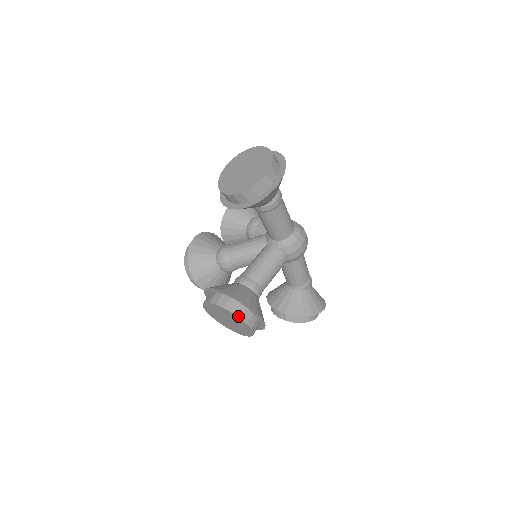
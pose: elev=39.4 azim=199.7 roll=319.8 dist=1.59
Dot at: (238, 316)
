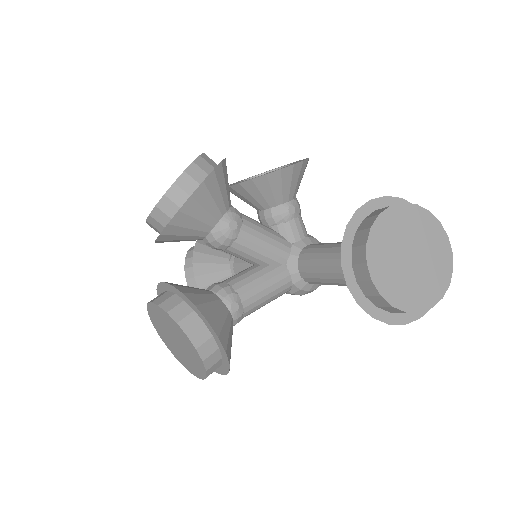
Dot at: (208, 375)
